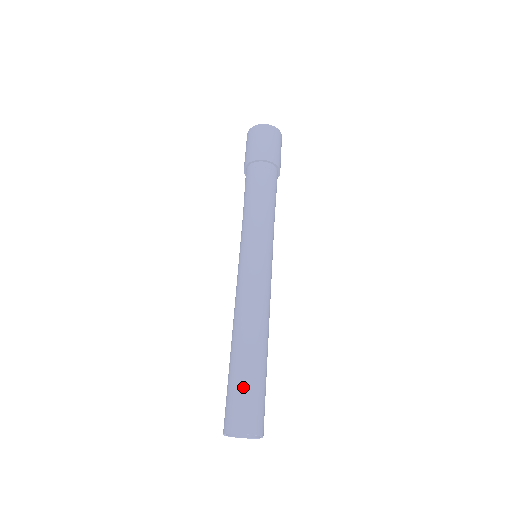
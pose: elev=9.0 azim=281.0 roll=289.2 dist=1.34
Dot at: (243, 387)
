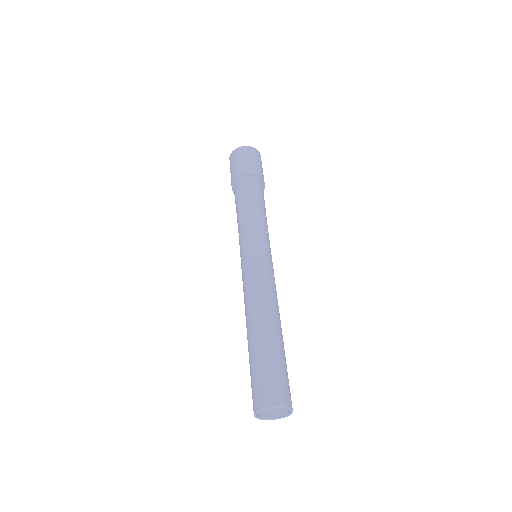
Dot at: (252, 371)
